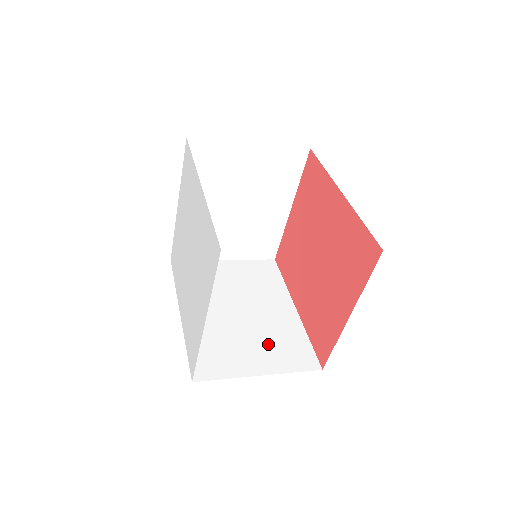
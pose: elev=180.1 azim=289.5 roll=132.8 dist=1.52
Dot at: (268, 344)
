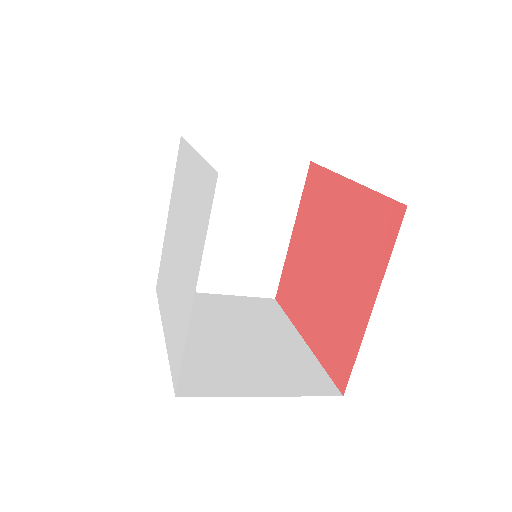
Dot at: (272, 367)
